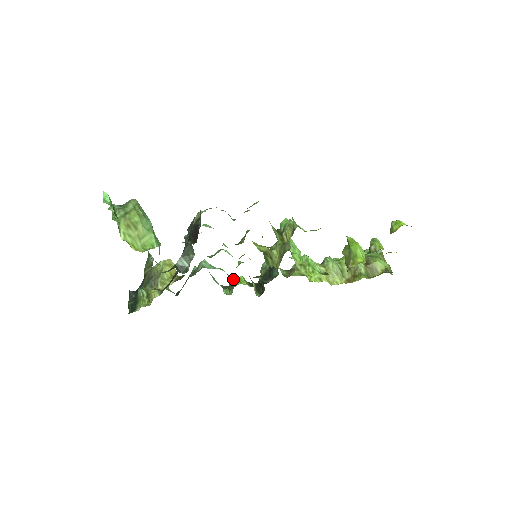
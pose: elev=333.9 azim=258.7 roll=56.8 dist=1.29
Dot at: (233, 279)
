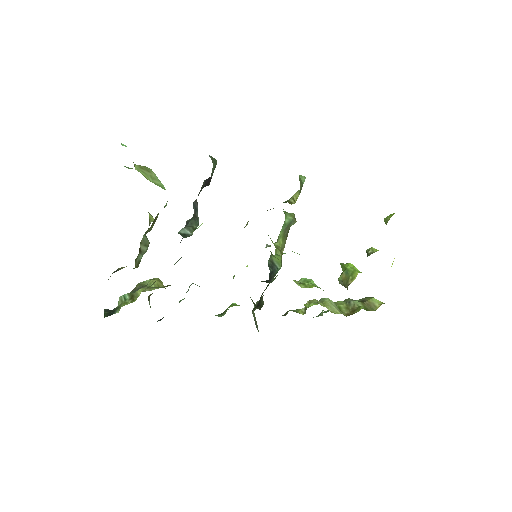
Dot at: occluded
